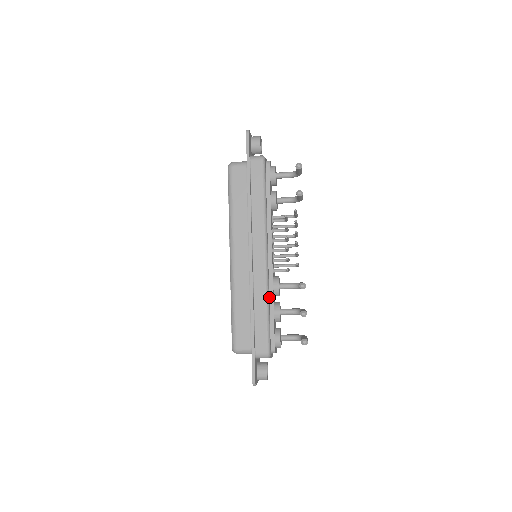
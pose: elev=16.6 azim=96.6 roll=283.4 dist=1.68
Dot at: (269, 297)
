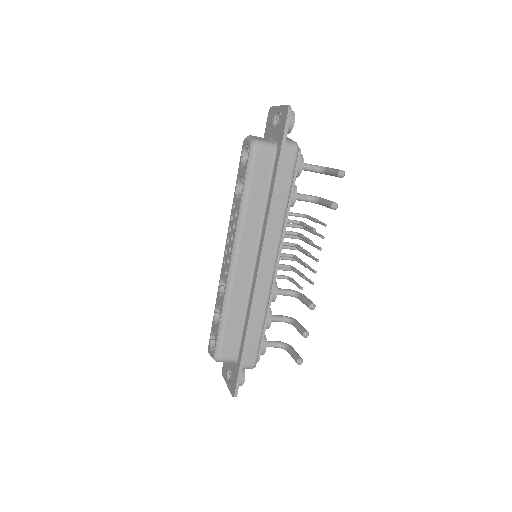
Dot at: occluded
